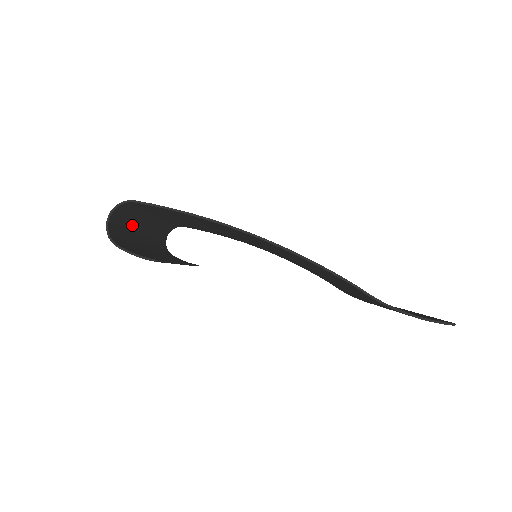
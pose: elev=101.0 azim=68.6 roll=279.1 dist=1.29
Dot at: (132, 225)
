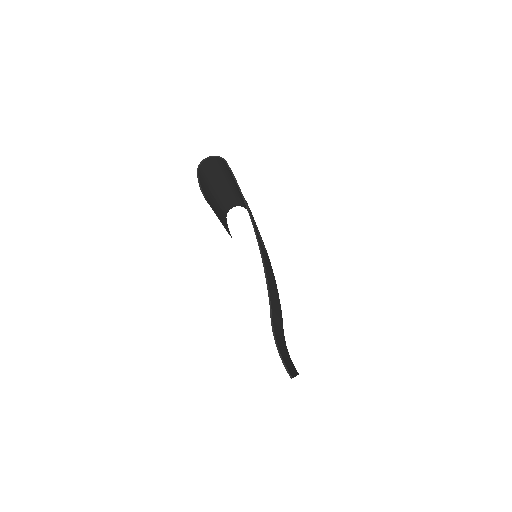
Dot at: (218, 175)
